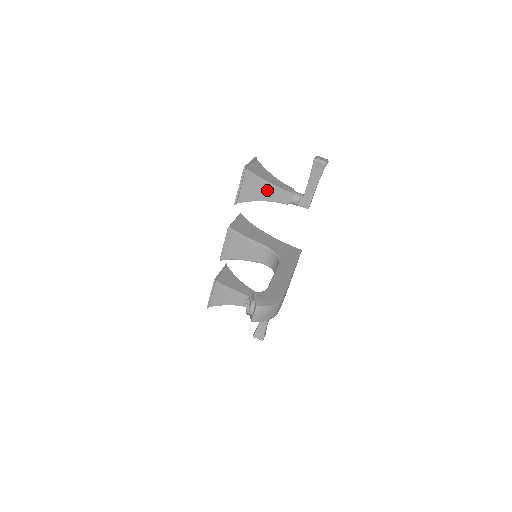
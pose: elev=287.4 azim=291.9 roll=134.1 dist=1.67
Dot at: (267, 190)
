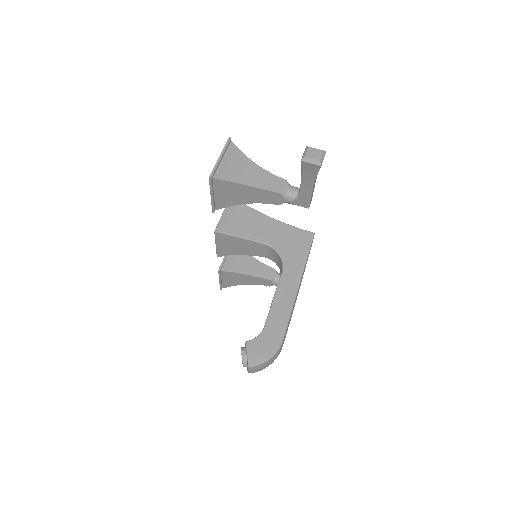
Dot at: (249, 193)
